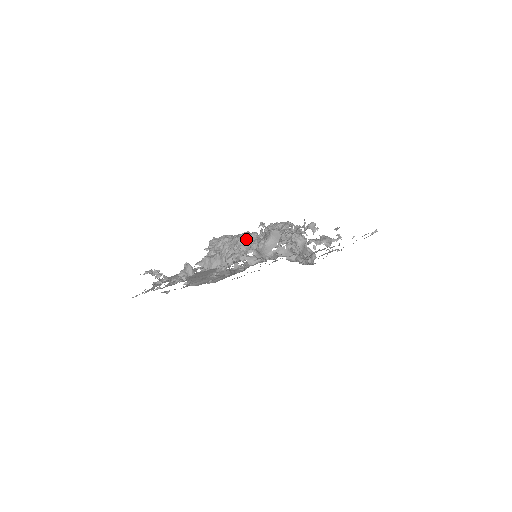
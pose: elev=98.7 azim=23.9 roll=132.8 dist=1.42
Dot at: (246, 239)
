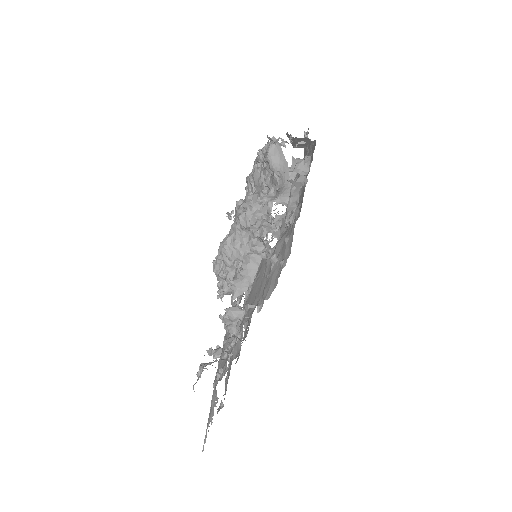
Dot at: (250, 205)
